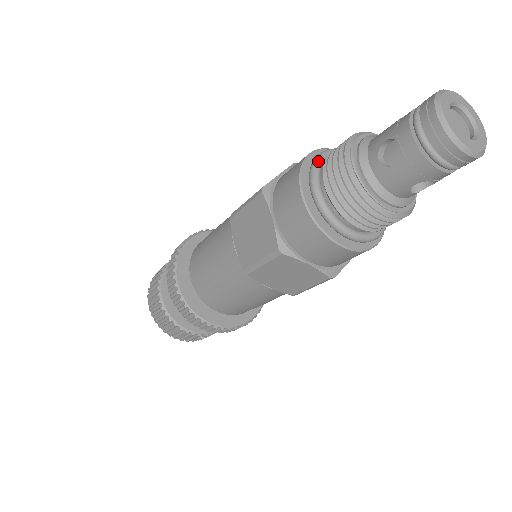
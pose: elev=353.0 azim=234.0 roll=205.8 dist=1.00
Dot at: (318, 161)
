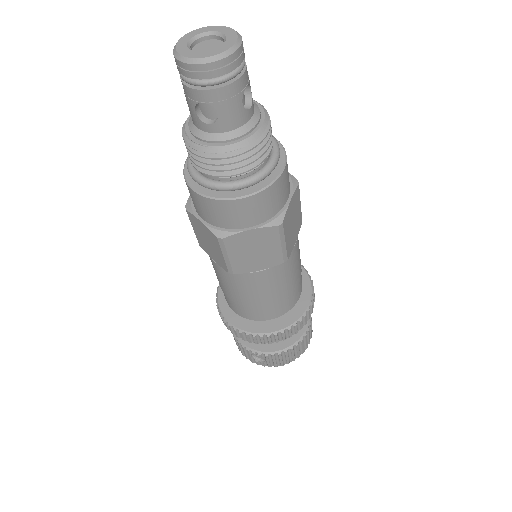
Dot at: occluded
